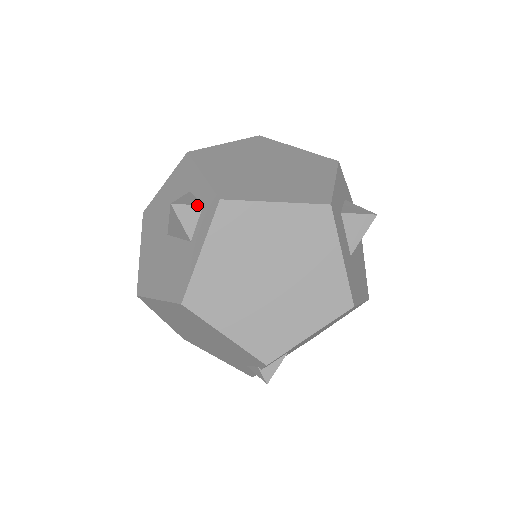
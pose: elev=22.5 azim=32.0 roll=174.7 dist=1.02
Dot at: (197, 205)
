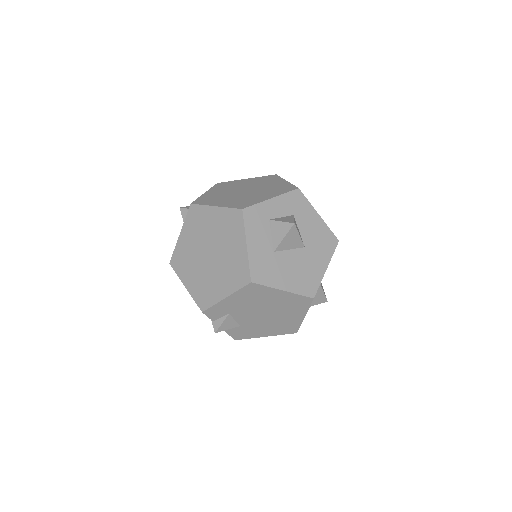
Dot at: occluded
